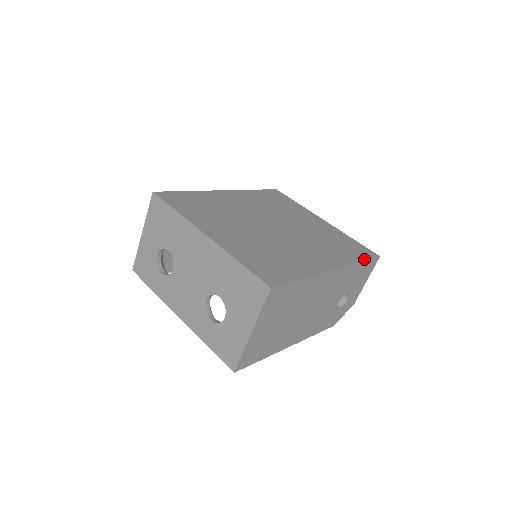
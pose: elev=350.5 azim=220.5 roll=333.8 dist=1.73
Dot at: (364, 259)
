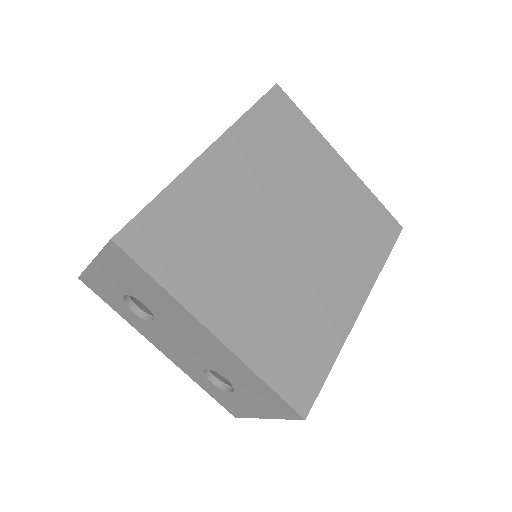
Dot at: (388, 252)
